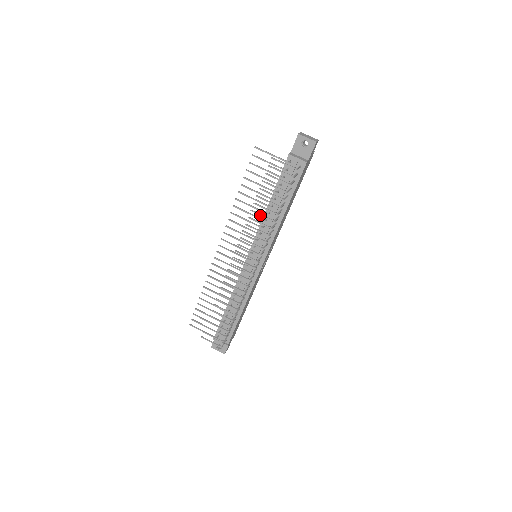
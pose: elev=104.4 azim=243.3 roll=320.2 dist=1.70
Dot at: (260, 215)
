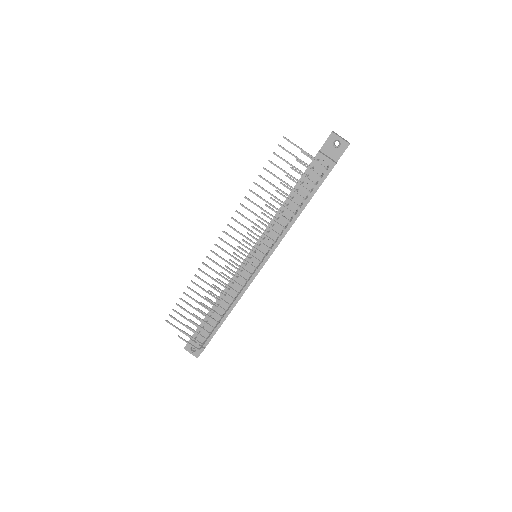
Dot at: (275, 212)
